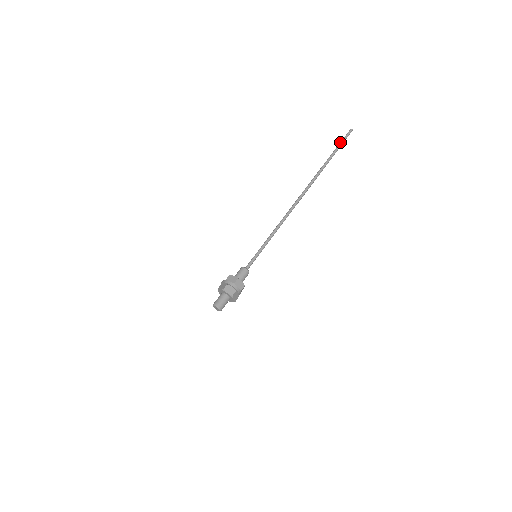
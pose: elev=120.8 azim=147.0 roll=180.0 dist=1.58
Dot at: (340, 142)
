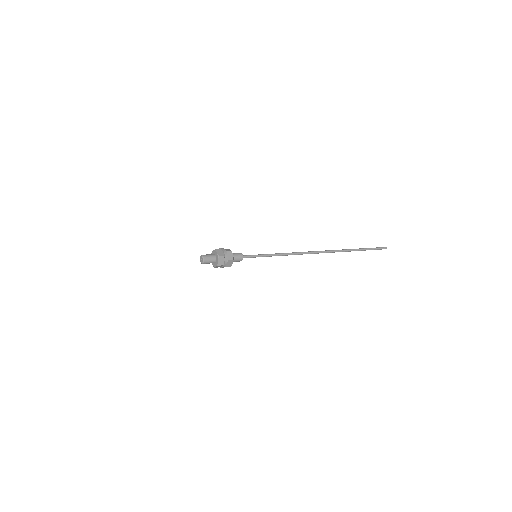
Dot at: occluded
